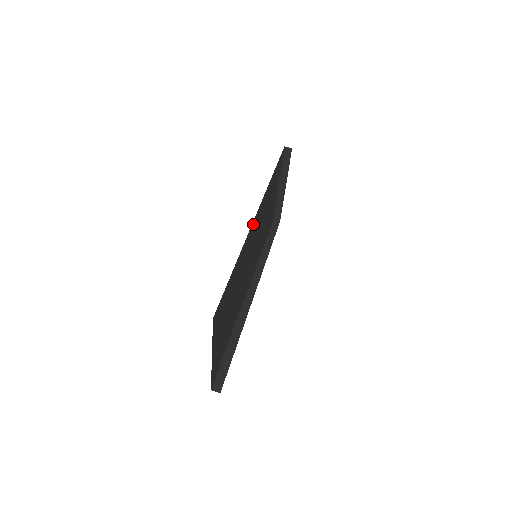
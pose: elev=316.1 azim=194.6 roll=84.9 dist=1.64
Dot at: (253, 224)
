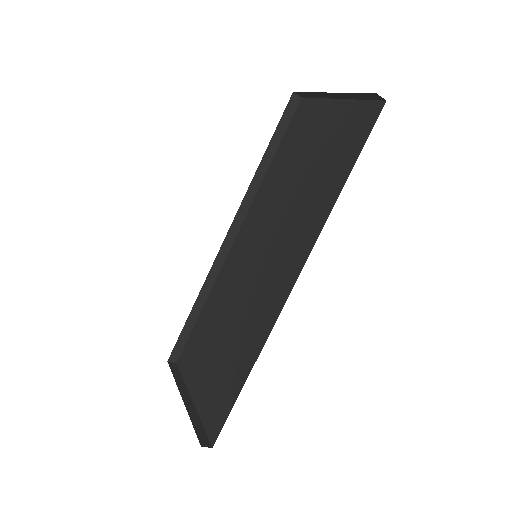
Dot at: occluded
